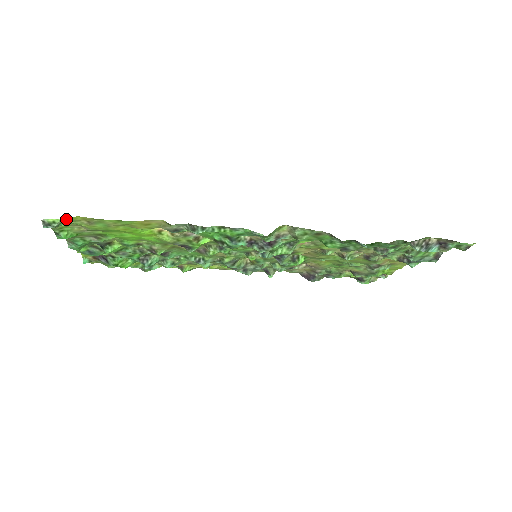
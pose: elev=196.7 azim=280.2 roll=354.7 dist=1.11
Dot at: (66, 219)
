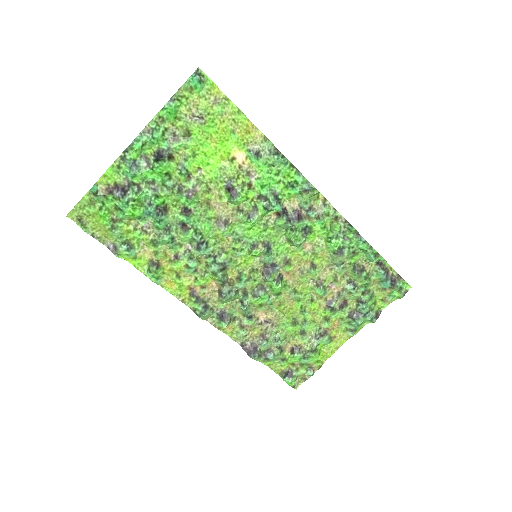
Dot at: (209, 83)
